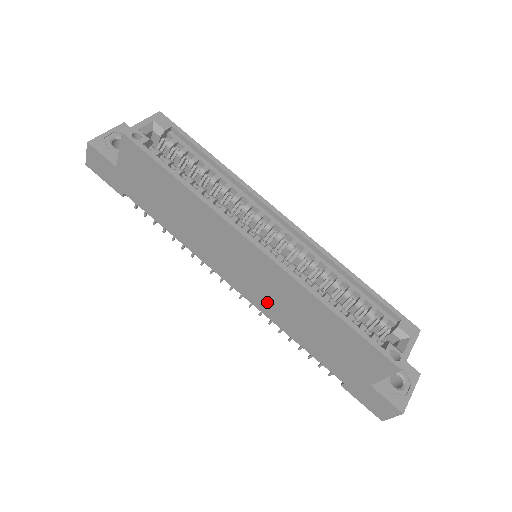
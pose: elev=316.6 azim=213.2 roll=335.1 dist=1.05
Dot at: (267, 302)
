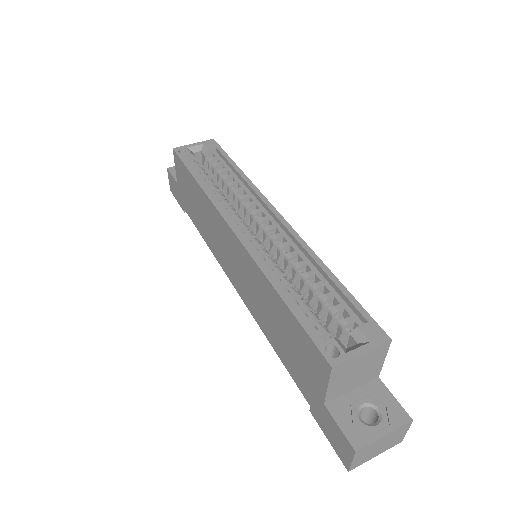
Dot at: (250, 298)
